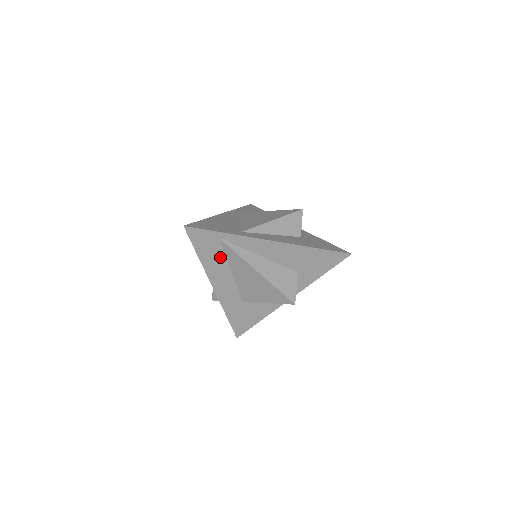
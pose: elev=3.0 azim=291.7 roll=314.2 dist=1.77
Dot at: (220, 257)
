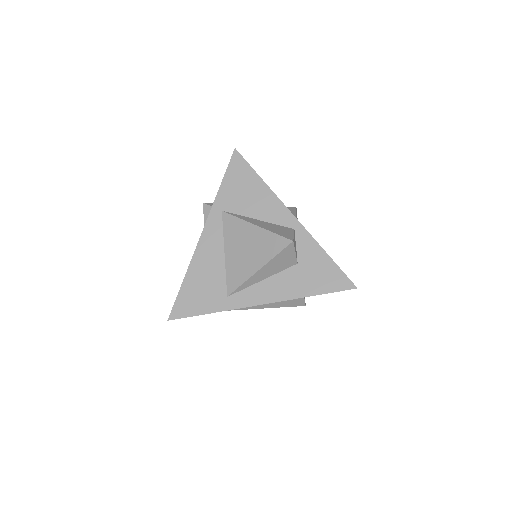
Dot at: occluded
